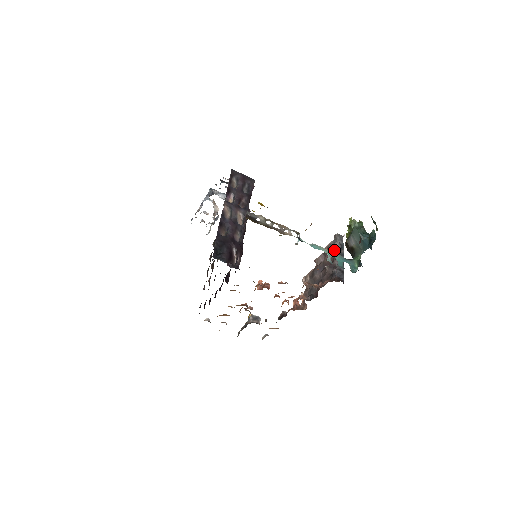
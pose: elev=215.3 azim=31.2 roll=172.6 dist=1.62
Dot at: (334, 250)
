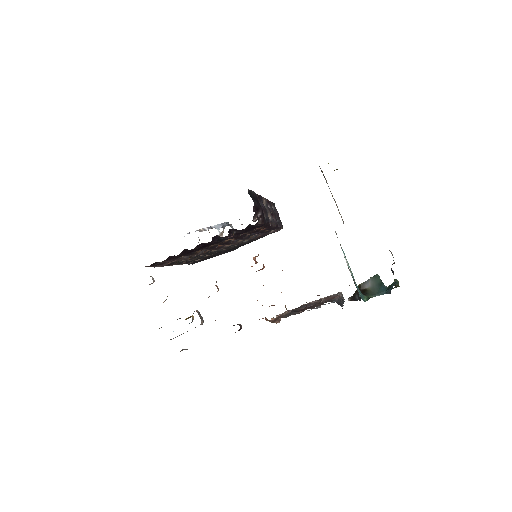
Dot at: occluded
